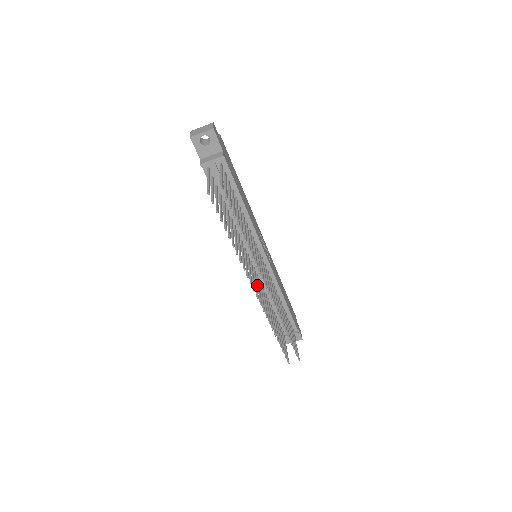
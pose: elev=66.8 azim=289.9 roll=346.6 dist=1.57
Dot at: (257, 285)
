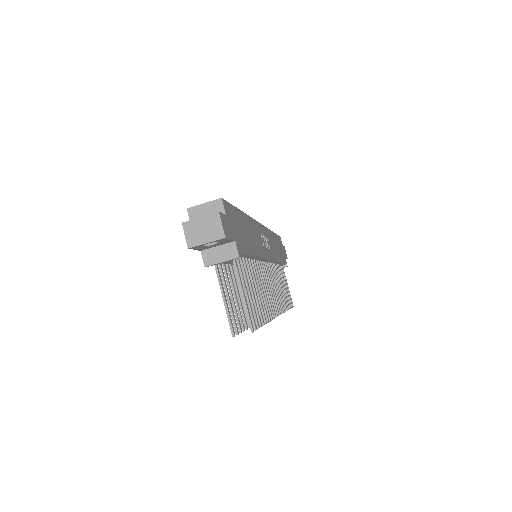
Dot at: occluded
